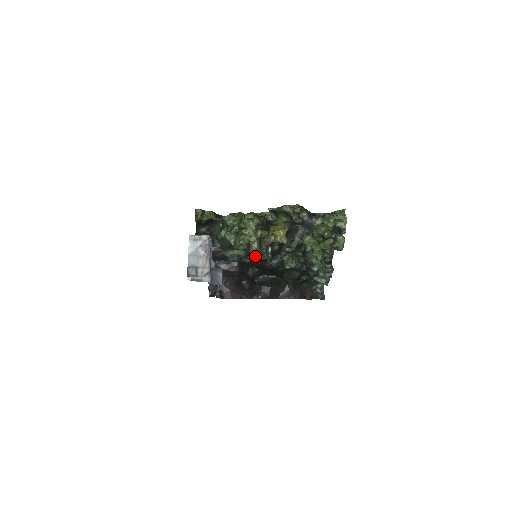
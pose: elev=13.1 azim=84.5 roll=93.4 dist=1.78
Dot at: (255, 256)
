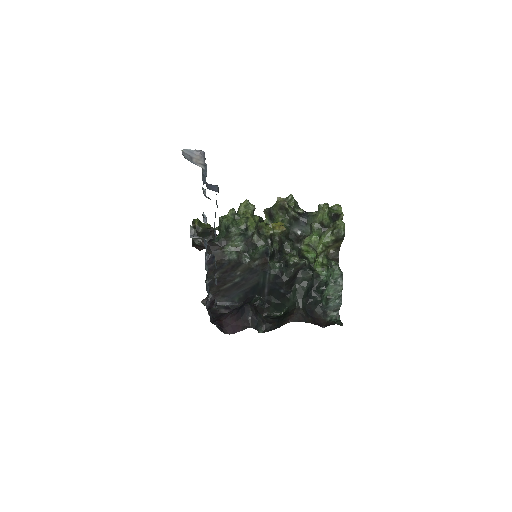
Dot at: (255, 252)
